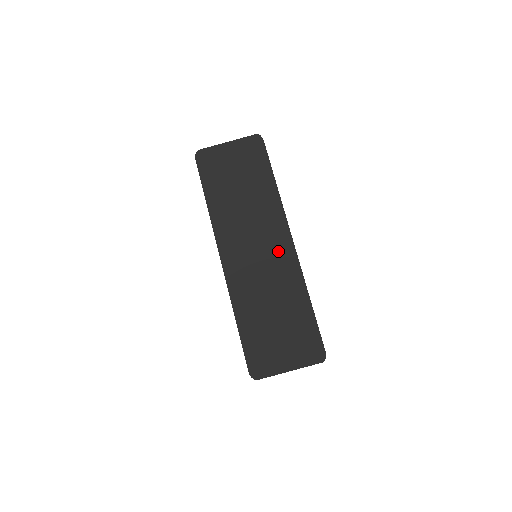
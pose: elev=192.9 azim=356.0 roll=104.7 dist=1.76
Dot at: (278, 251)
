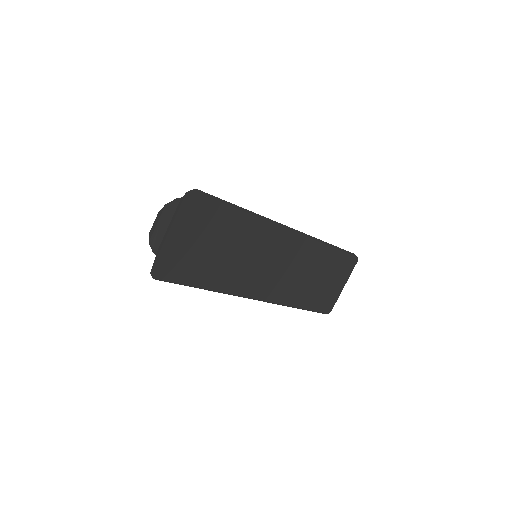
Dot at: (290, 248)
